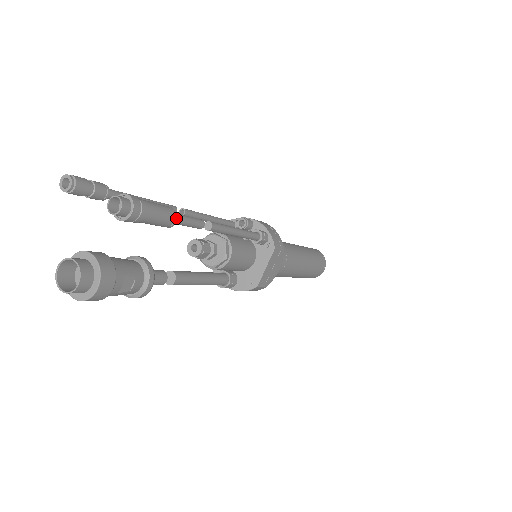
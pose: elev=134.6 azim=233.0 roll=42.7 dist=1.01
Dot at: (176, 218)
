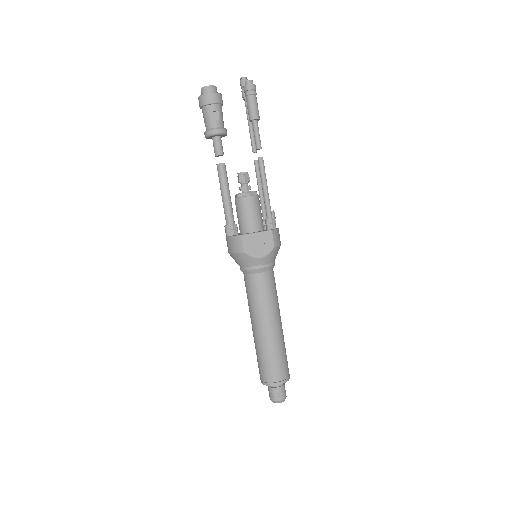
Dot at: (257, 118)
